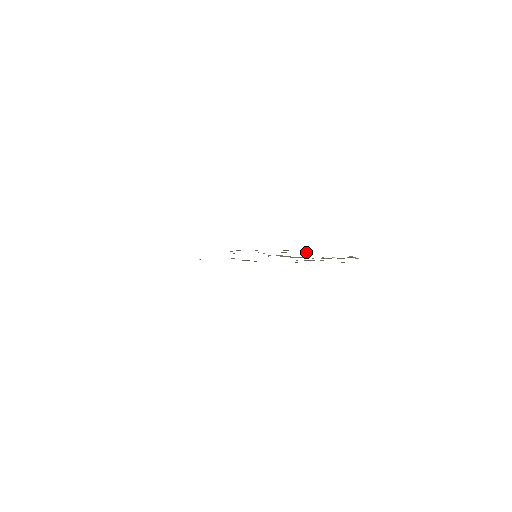
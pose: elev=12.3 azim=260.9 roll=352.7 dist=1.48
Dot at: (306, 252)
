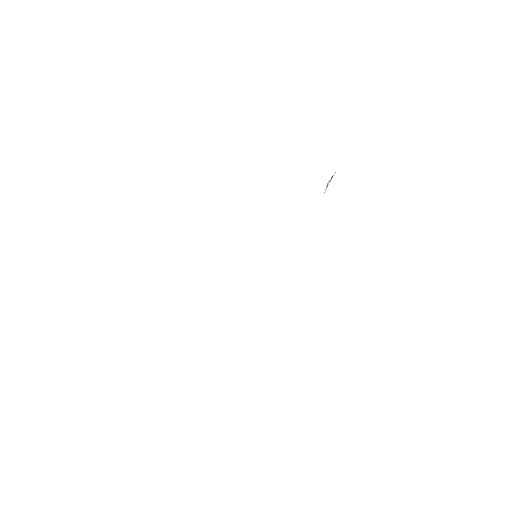
Dot at: occluded
